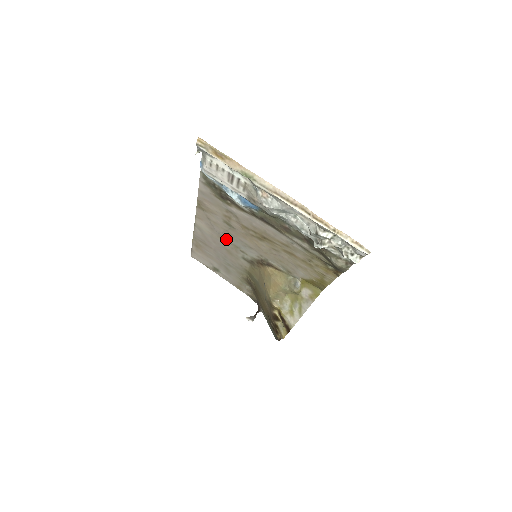
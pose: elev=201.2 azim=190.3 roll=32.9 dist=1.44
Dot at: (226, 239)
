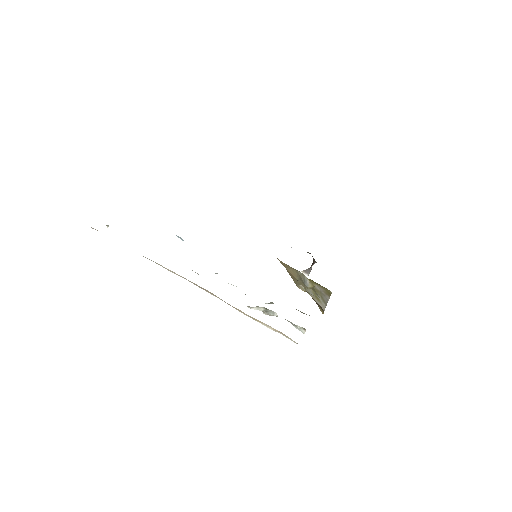
Dot at: occluded
